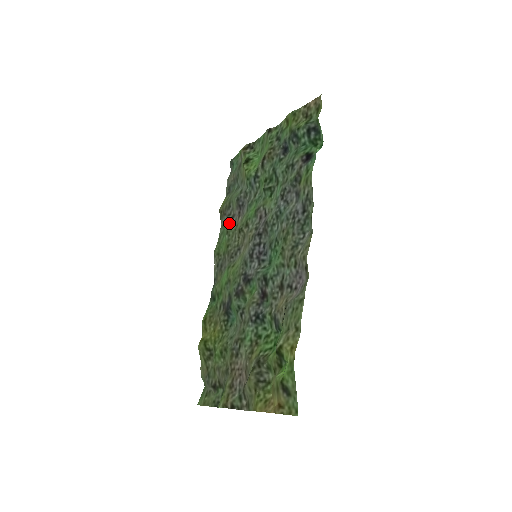
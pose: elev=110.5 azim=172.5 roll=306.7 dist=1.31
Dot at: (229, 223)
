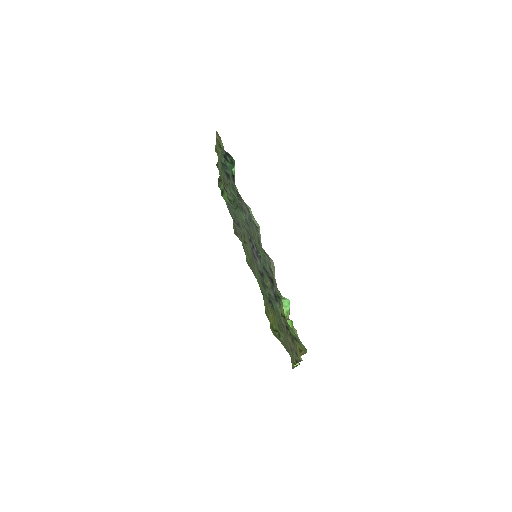
Dot at: (241, 239)
